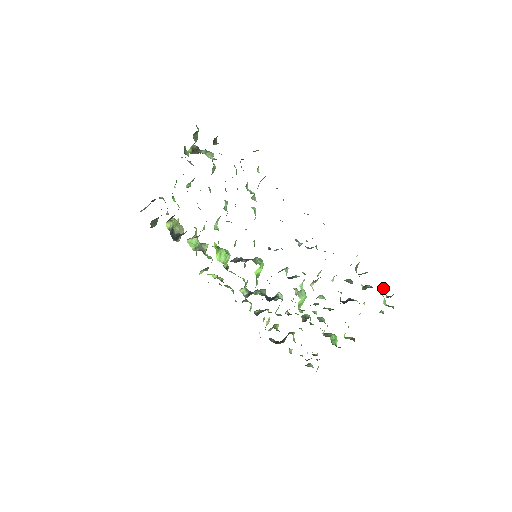
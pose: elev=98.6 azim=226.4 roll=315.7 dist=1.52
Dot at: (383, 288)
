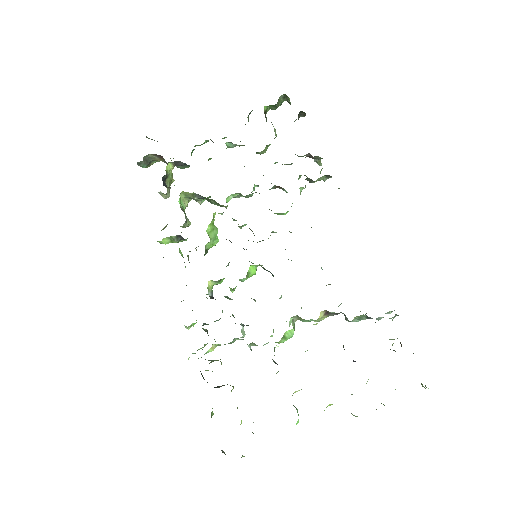
Dot at: occluded
